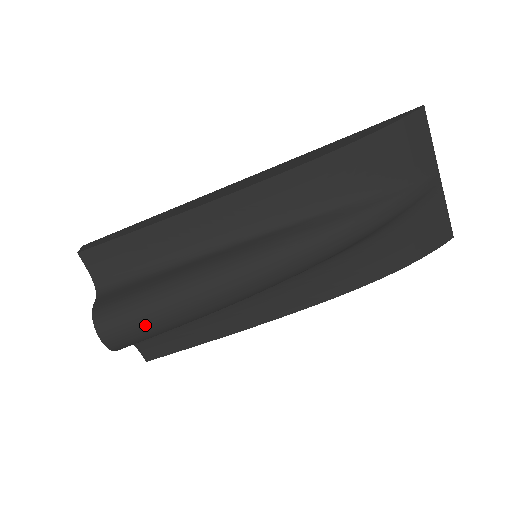
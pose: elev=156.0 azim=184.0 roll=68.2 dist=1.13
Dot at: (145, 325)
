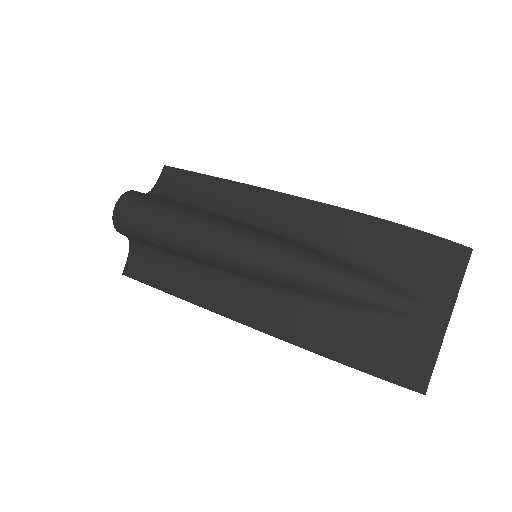
Dot at: (146, 217)
